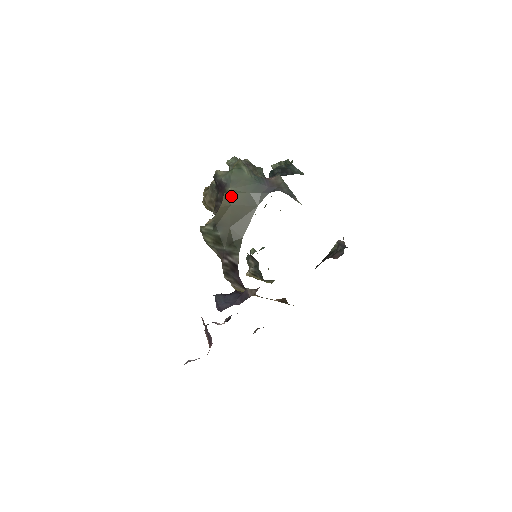
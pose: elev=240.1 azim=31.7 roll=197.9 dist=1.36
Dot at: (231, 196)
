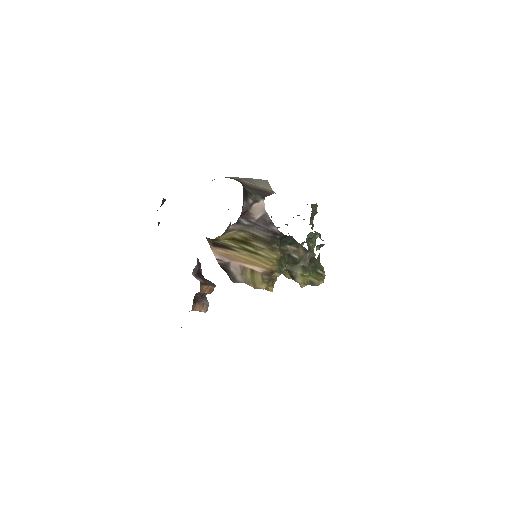
Dot at: occluded
